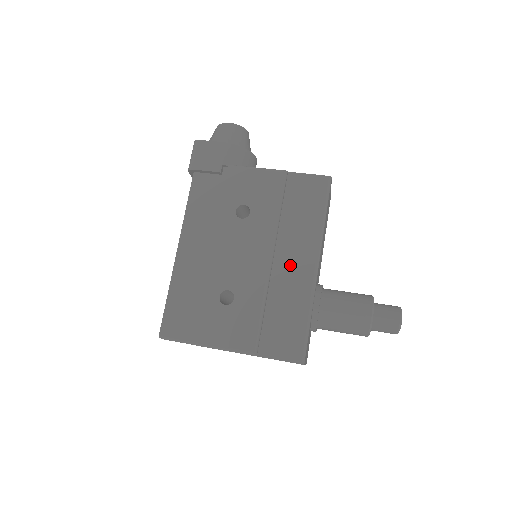
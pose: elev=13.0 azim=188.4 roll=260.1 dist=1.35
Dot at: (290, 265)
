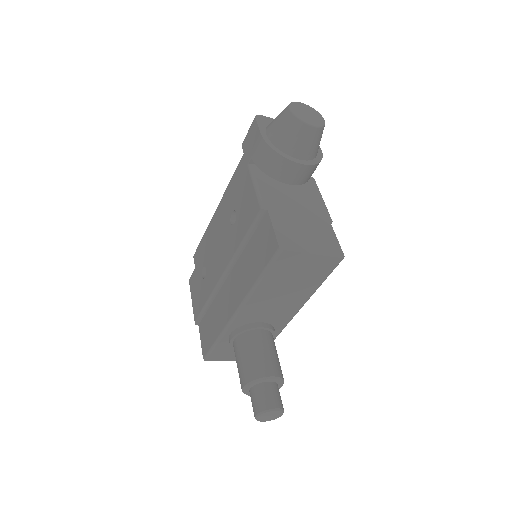
Dot at: (230, 291)
